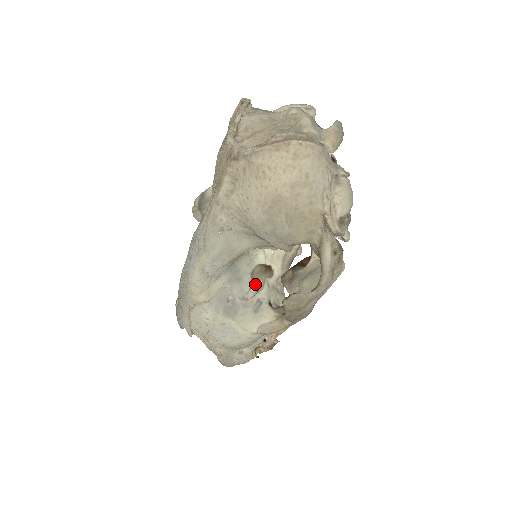
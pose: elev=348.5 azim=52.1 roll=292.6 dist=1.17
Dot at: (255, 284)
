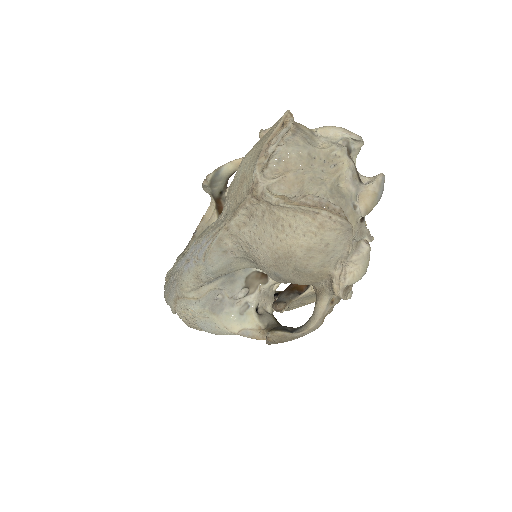
Dot at: (247, 287)
